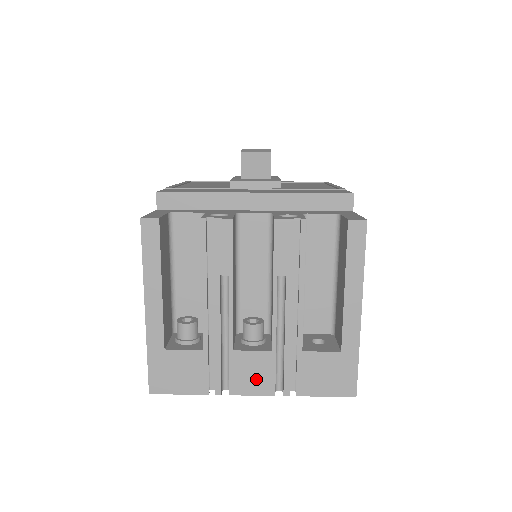
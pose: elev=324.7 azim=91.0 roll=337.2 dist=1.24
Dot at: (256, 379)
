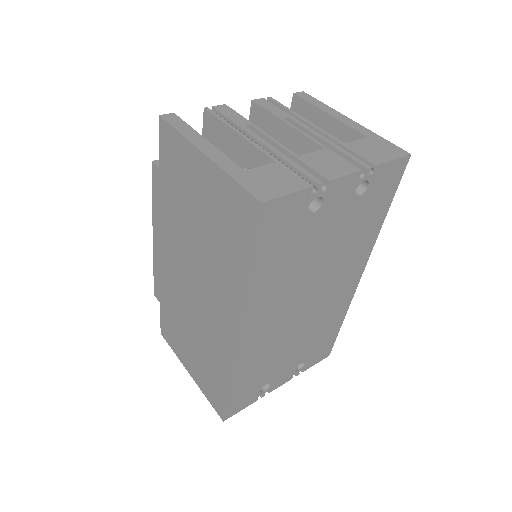
Dot at: (336, 166)
